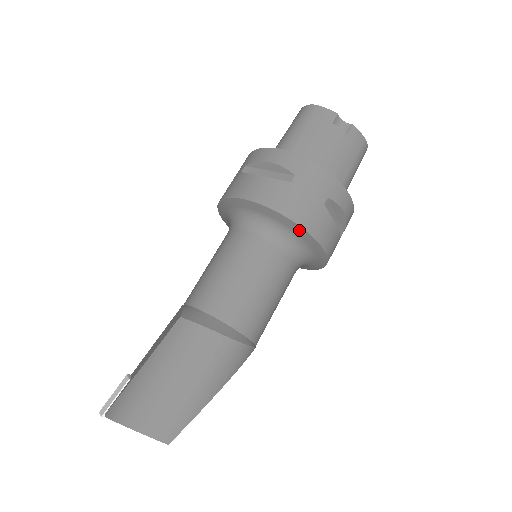
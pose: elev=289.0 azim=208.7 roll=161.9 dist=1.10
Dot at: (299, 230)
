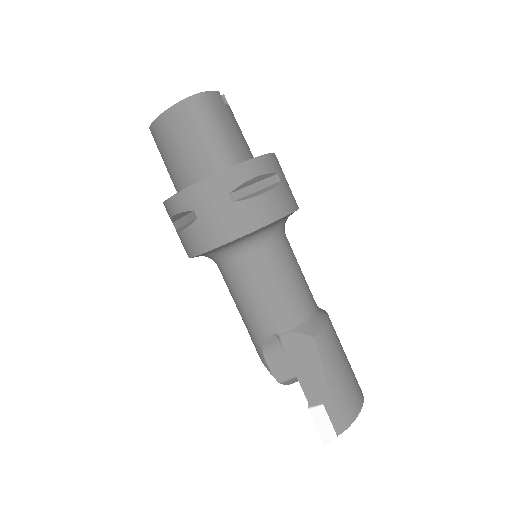
Dot at: occluded
